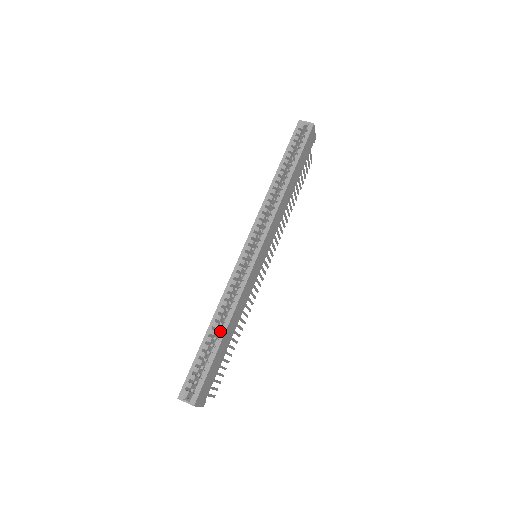
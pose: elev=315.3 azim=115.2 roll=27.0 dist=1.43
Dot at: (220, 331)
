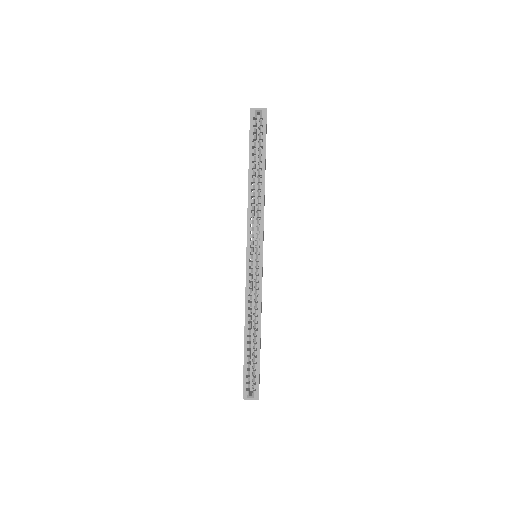
Dot at: (253, 334)
